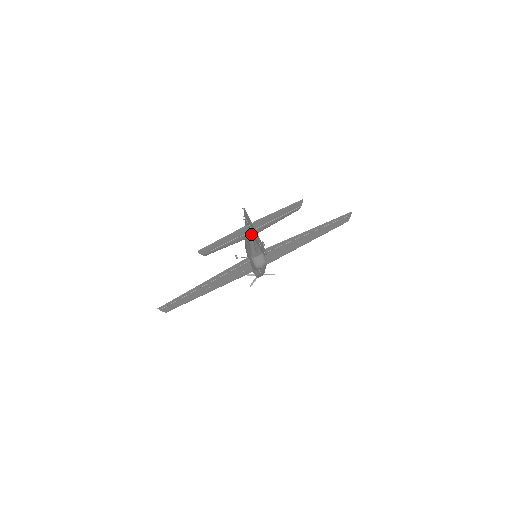
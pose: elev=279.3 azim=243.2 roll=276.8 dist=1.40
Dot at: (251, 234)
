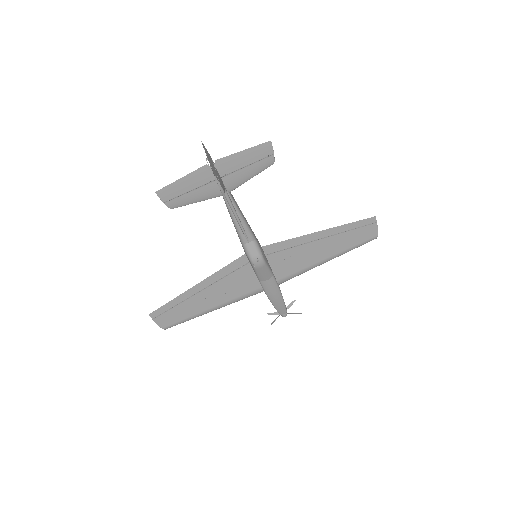
Dot at: occluded
